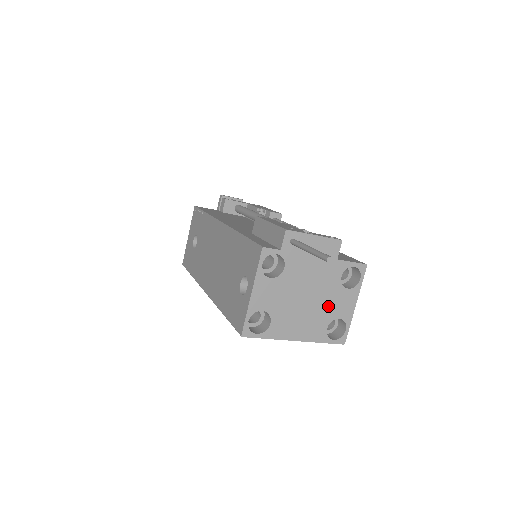
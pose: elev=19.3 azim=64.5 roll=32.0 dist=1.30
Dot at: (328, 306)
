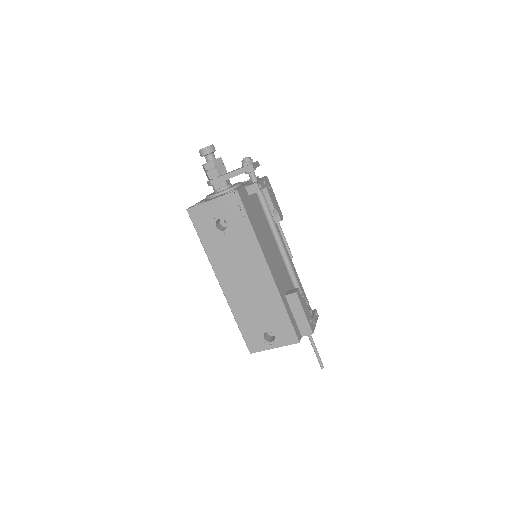
Dot at: occluded
